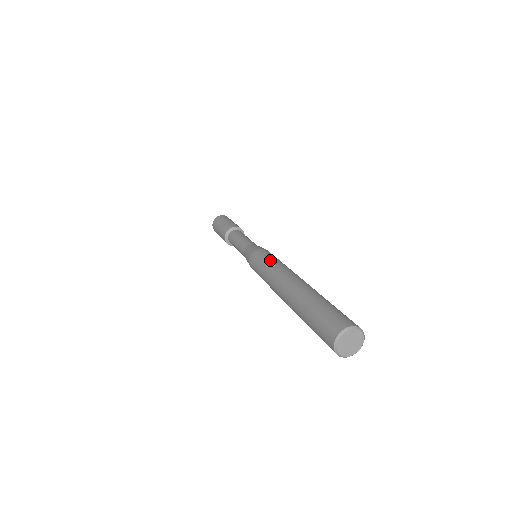
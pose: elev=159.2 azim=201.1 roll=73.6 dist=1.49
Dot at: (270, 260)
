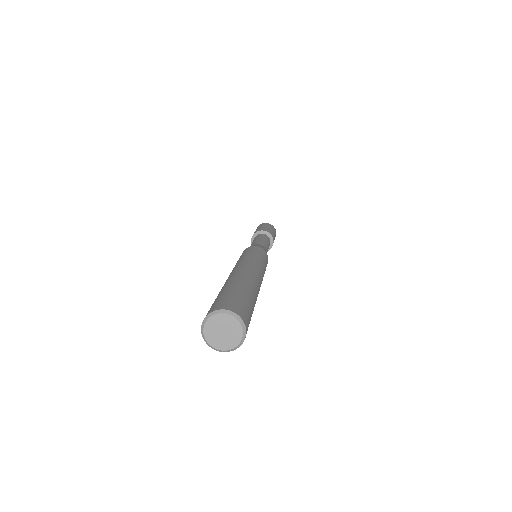
Dot at: (257, 255)
